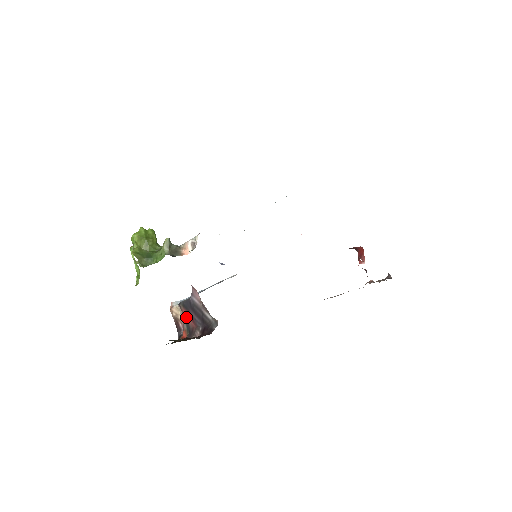
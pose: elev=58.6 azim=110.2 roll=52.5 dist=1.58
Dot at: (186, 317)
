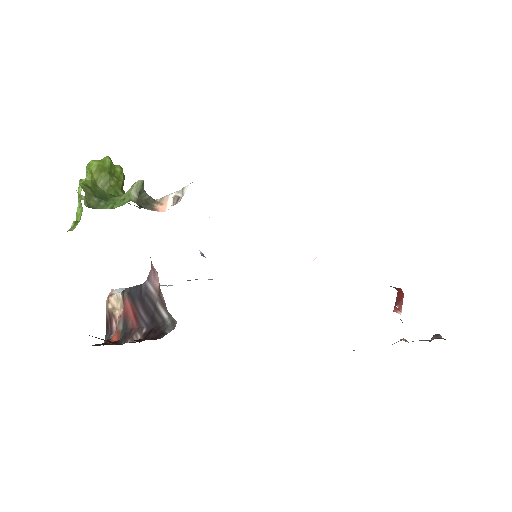
Dot at: (127, 311)
